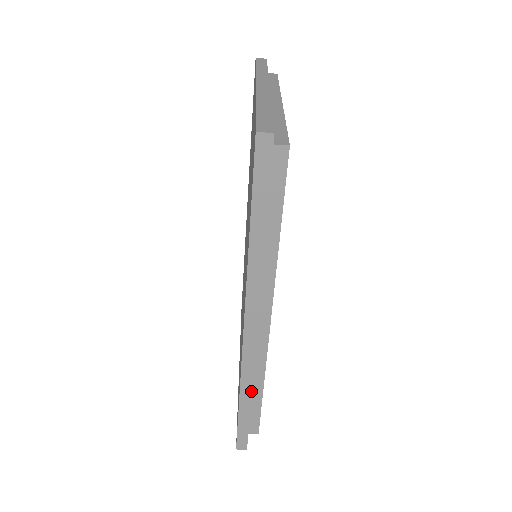
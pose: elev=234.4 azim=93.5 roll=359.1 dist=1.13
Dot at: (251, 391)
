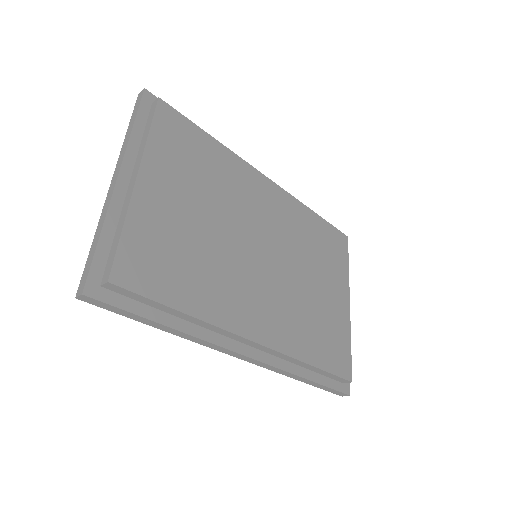
Dot at: (297, 376)
